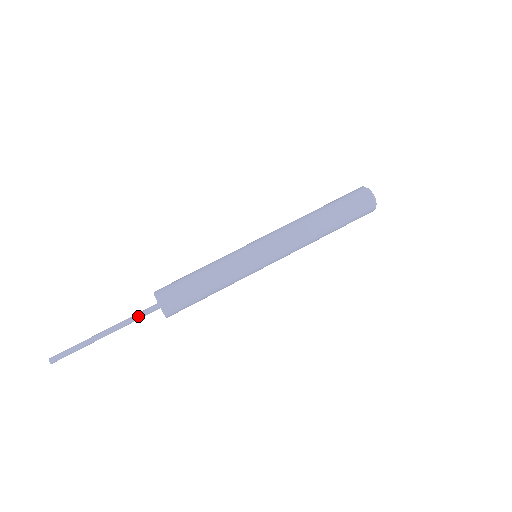
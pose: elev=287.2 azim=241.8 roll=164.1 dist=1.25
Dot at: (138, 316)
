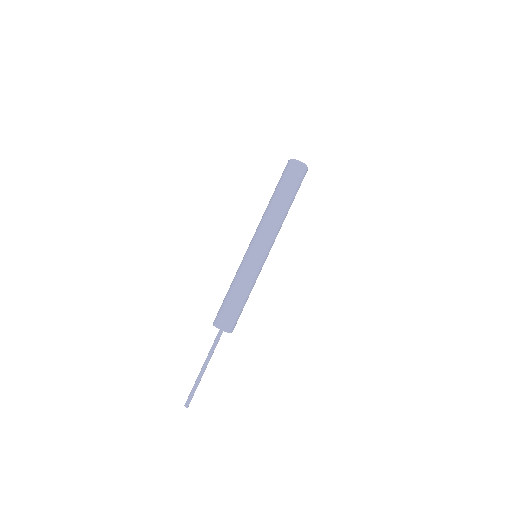
Dot at: occluded
